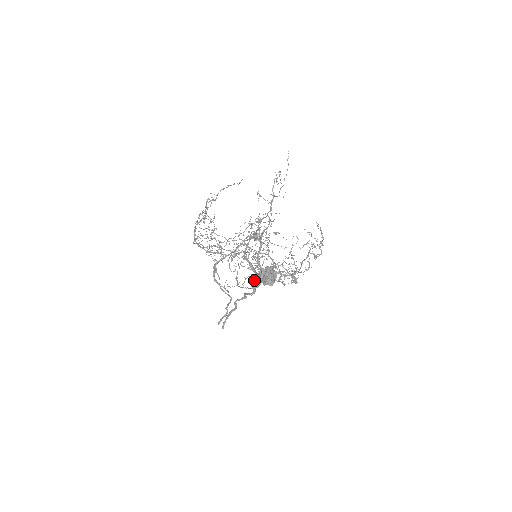
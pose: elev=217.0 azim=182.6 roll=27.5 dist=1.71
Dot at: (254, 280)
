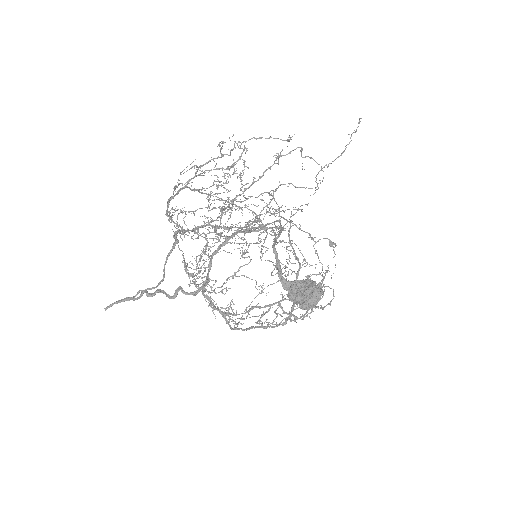
Dot at: (194, 283)
